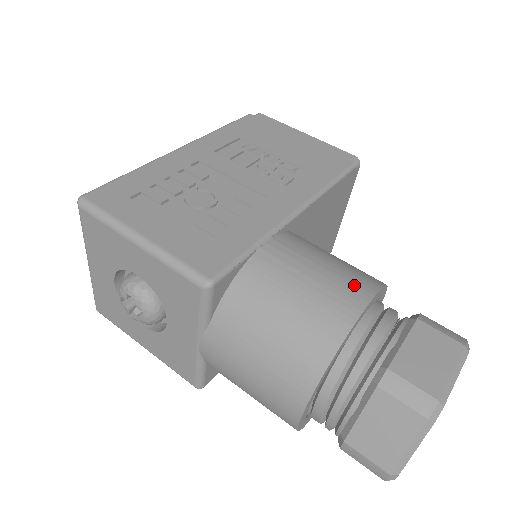
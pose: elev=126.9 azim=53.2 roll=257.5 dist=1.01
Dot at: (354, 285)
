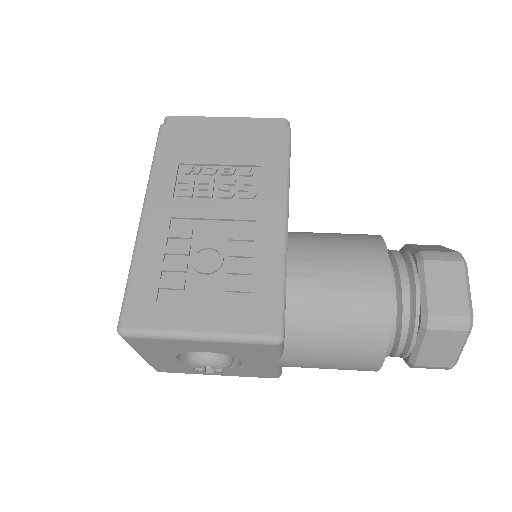
Dot at: (371, 265)
